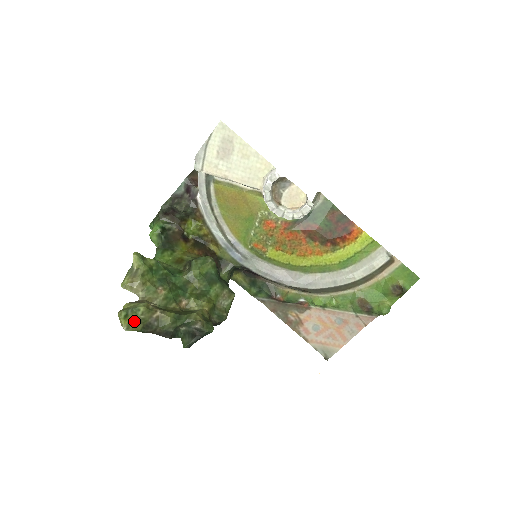
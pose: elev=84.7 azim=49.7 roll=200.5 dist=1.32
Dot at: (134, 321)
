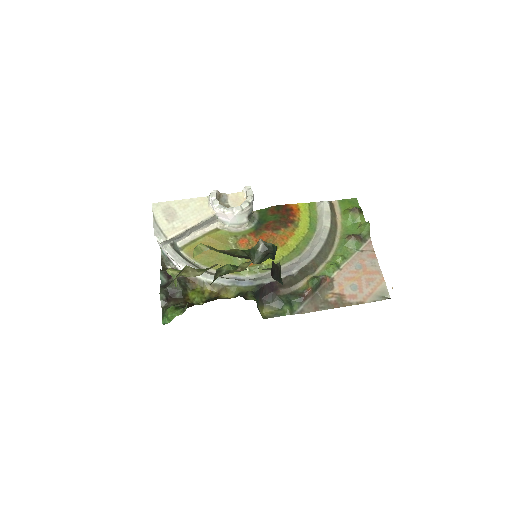
Dot at: occluded
